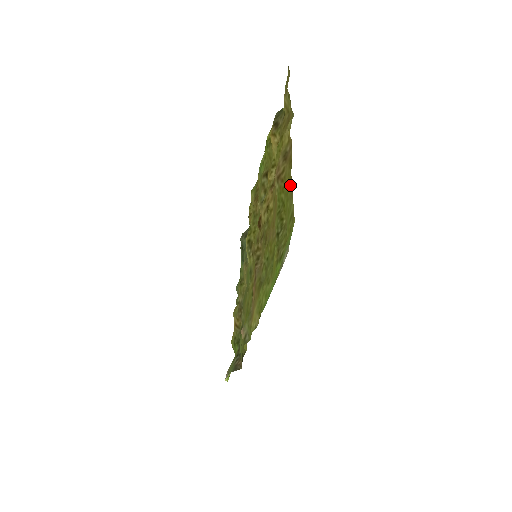
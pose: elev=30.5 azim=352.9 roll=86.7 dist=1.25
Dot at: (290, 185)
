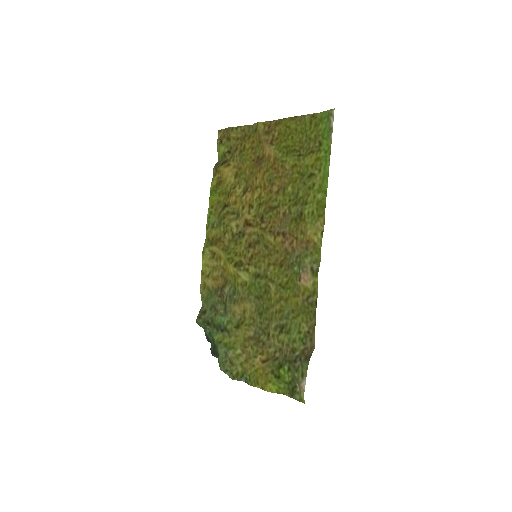
Dot at: (293, 120)
